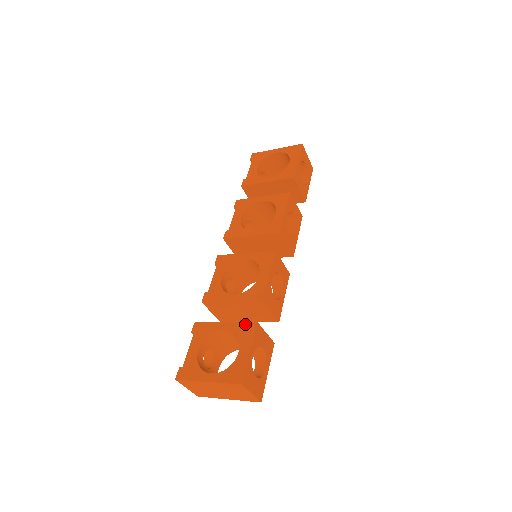
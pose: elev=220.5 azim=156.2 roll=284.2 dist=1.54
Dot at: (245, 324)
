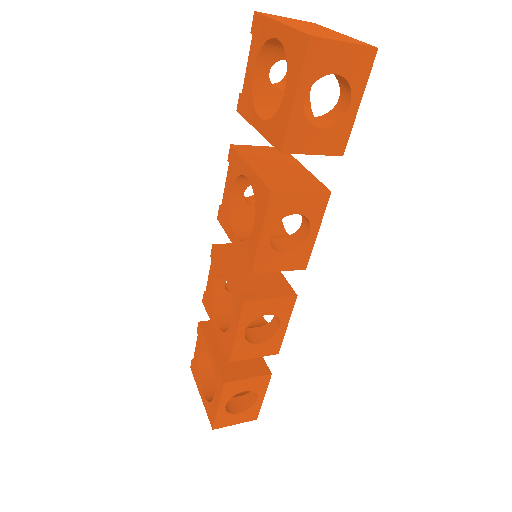
Dot at: (218, 373)
